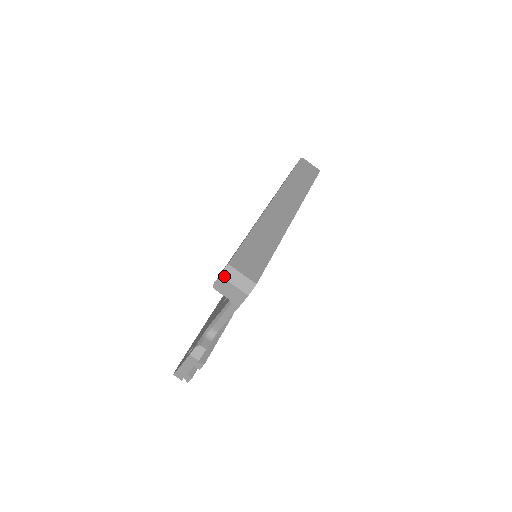
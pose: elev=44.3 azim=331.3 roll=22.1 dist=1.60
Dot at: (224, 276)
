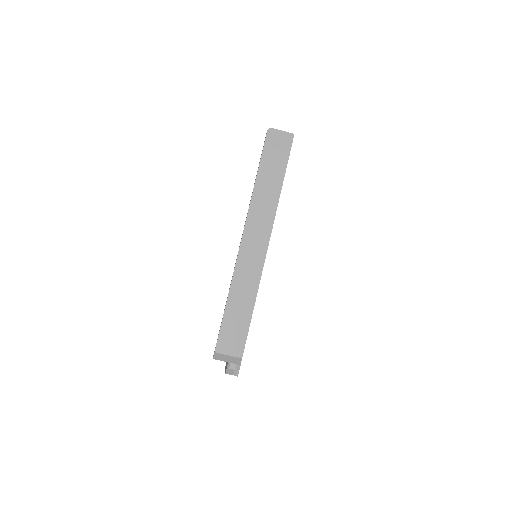
Dot at: (216, 359)
